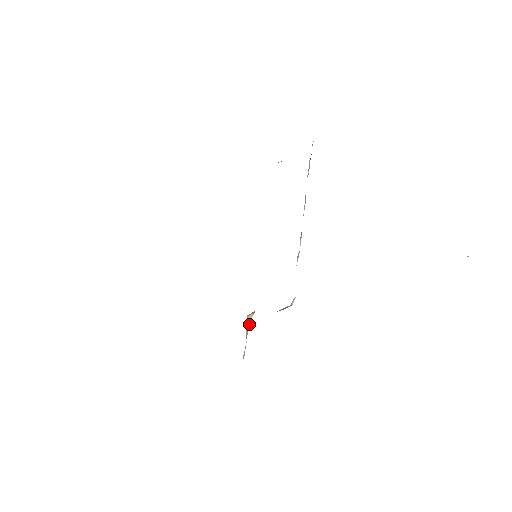
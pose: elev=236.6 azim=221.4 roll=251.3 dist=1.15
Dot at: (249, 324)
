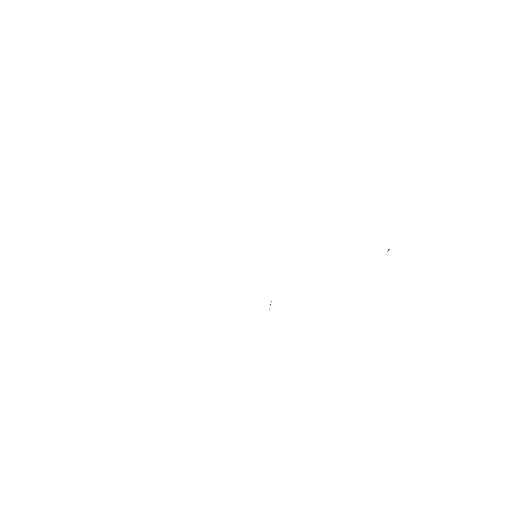
Dot at: occluded
